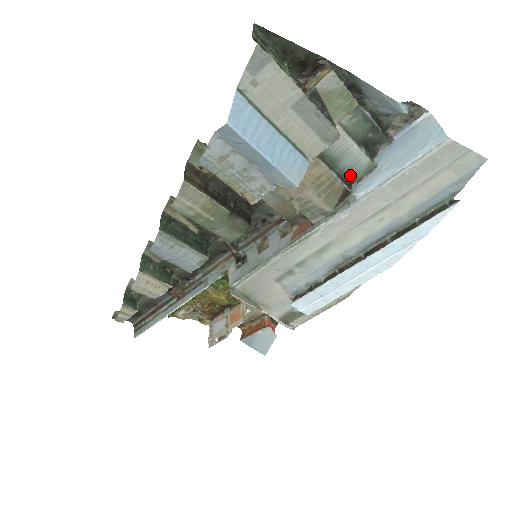
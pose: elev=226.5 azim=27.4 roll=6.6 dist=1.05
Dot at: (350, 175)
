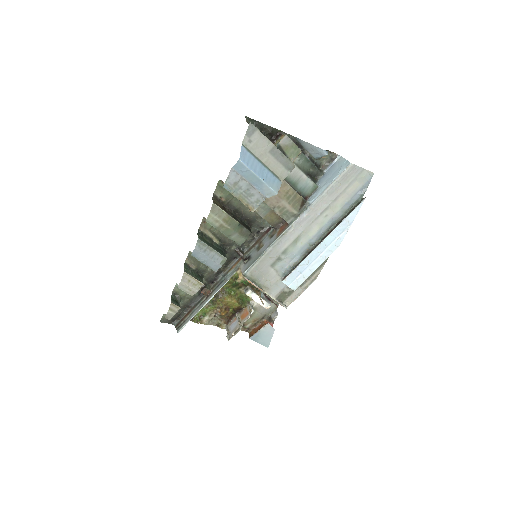
Dot at: (304, 193)
